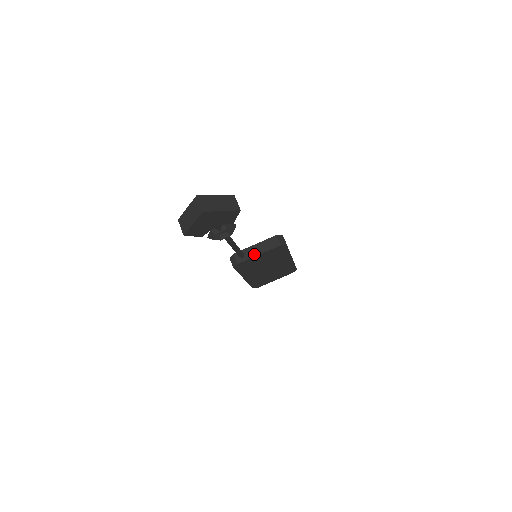
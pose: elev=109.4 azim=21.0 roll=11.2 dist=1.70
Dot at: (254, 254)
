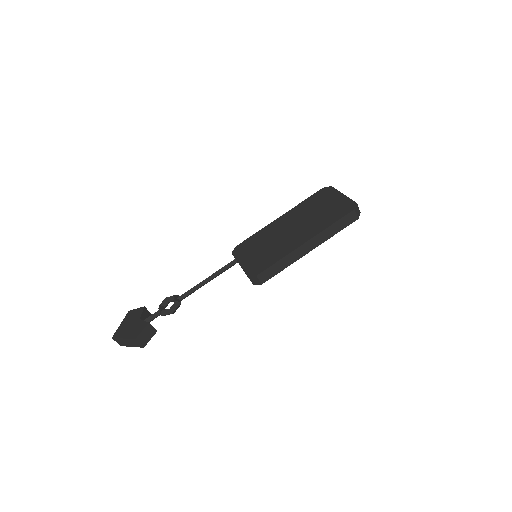
Dot at: occluded
